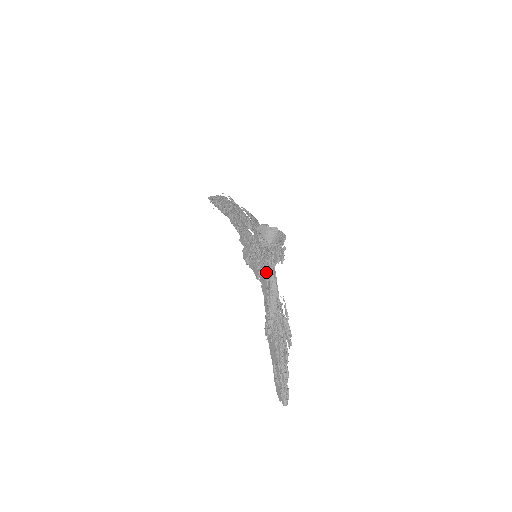
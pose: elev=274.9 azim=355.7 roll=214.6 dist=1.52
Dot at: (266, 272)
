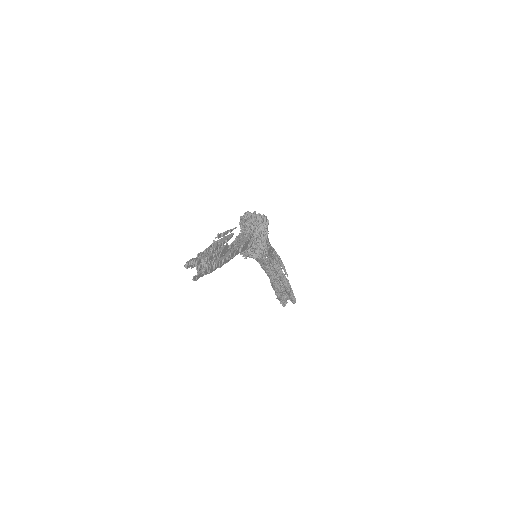
Dot at: (239, 234)
